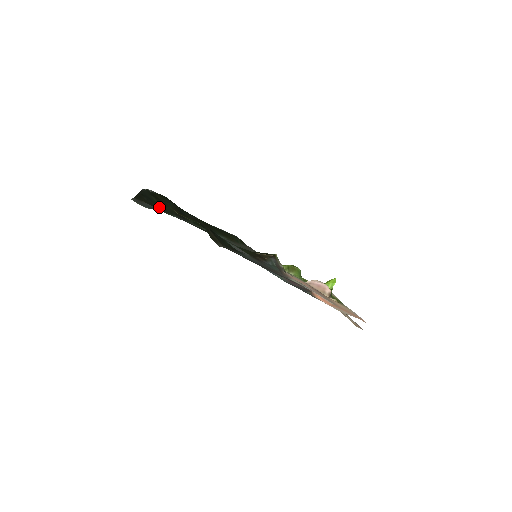
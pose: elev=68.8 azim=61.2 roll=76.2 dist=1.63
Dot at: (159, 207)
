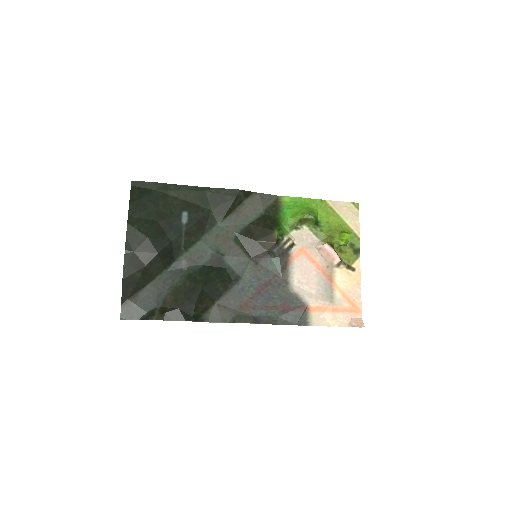
Dot at: (146, 280)
